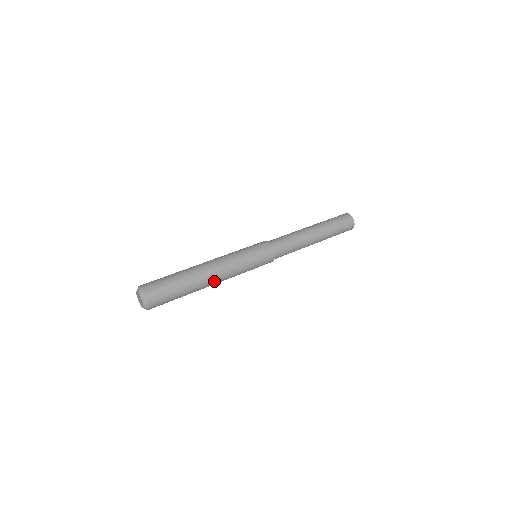
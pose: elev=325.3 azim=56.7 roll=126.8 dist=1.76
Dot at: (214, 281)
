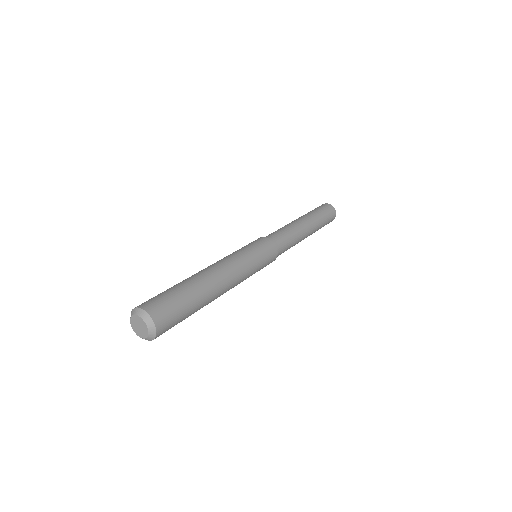
Dot at: (220, 275)
